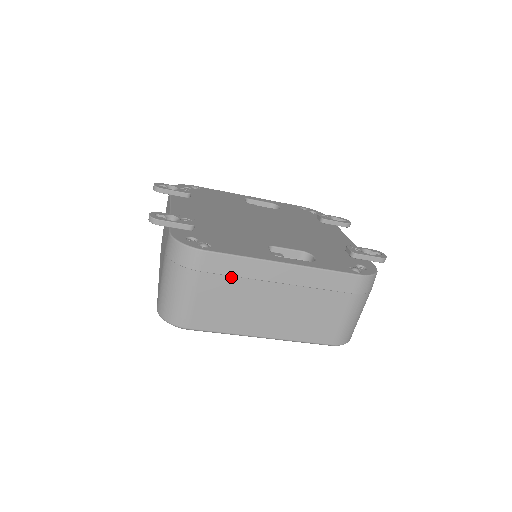
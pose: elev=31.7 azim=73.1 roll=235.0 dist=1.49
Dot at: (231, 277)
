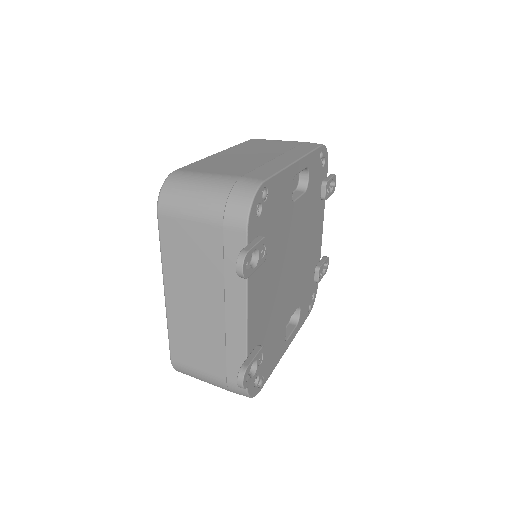
Dot at: occluded
